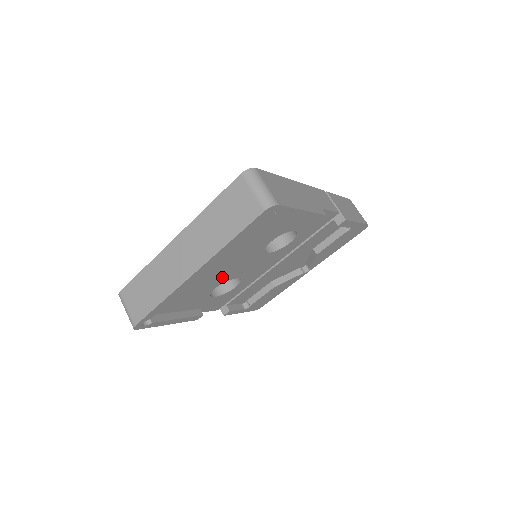
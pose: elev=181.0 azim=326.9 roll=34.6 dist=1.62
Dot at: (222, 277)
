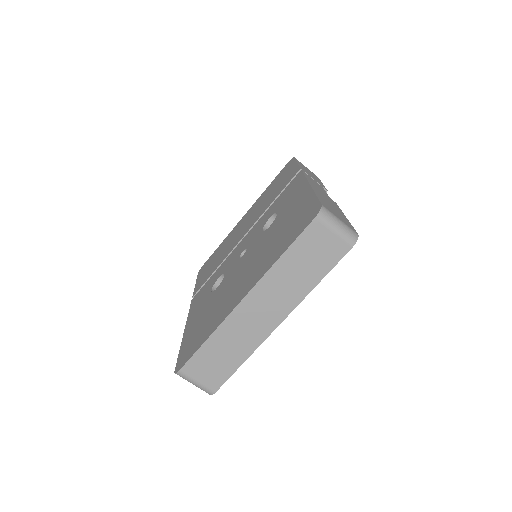
Dot at: occluded
